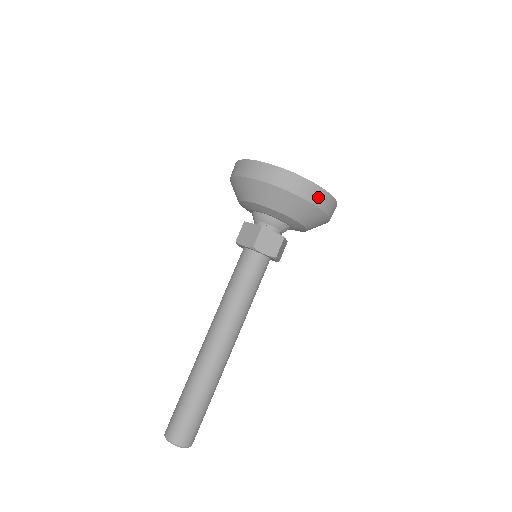
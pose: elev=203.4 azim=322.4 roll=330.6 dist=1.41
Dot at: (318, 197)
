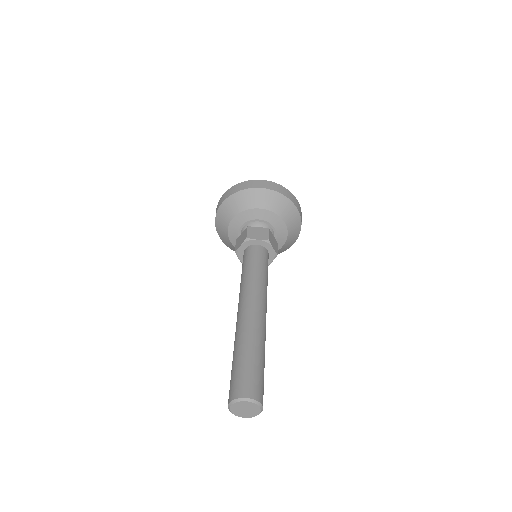
Dot at: (301, 217)
